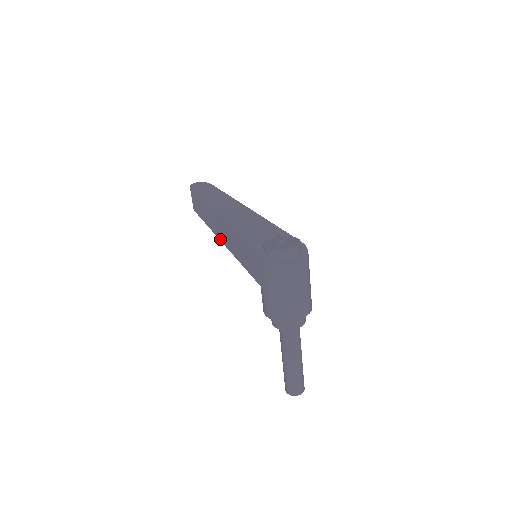
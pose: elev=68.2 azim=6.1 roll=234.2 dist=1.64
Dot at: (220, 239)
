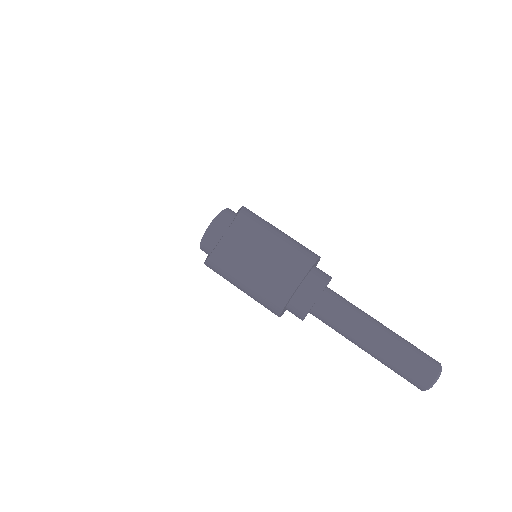
Dot at: occluded
